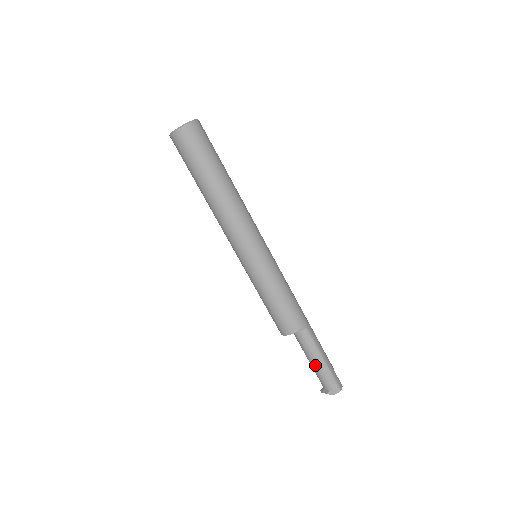
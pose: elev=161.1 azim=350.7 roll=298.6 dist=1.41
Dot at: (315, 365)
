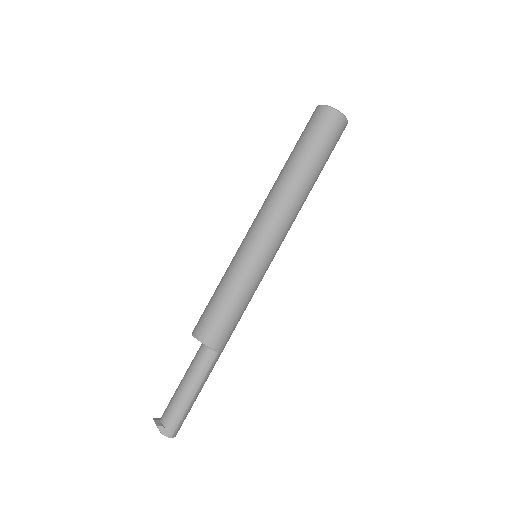
Dot at: (183, 391)
